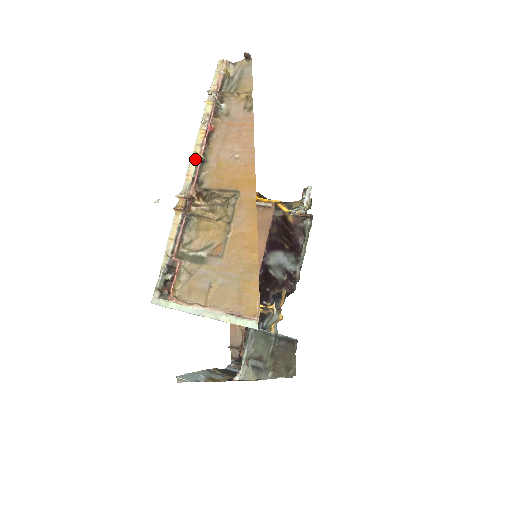
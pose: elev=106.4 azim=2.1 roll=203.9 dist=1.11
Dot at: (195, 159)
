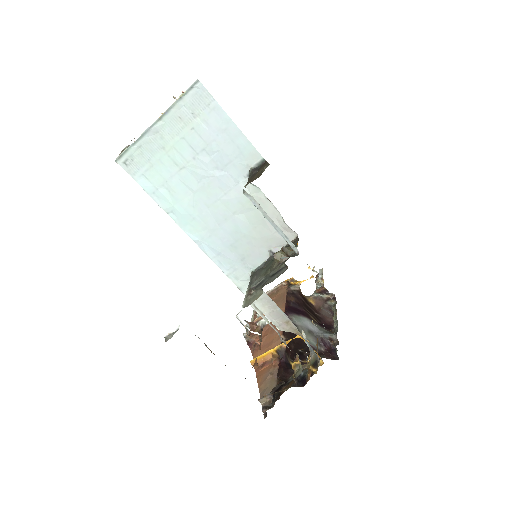
Dot at: occluded
